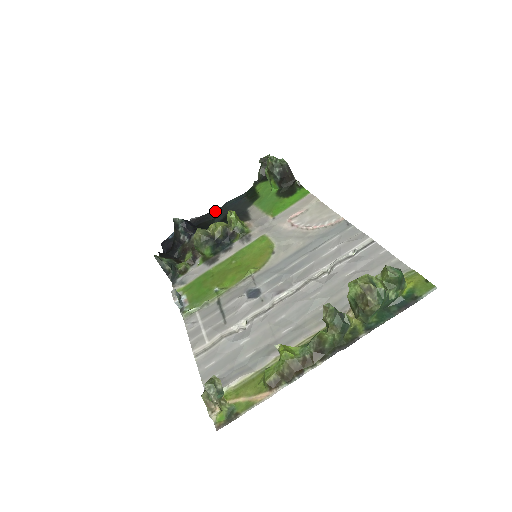
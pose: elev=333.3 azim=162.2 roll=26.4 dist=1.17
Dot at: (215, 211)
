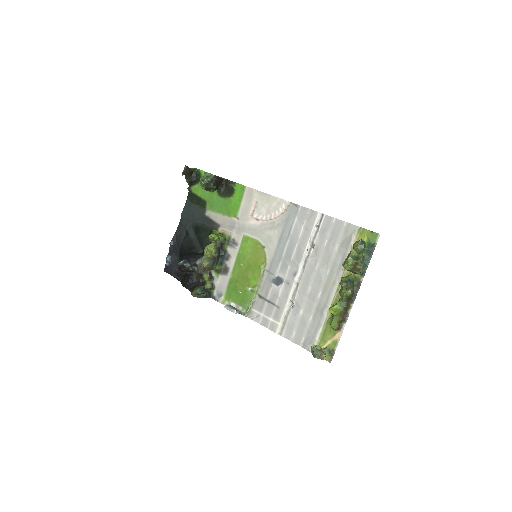
Dot at: (180, 227)
